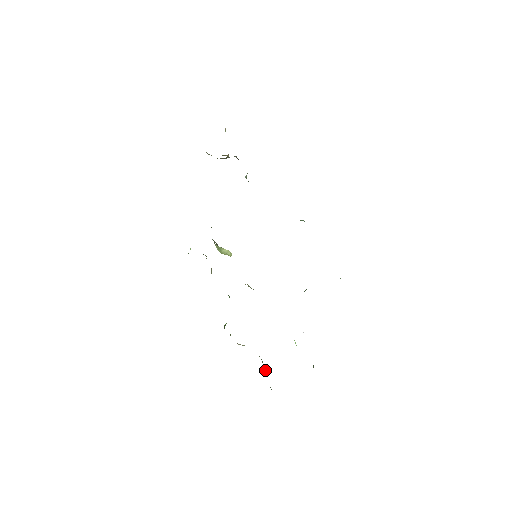
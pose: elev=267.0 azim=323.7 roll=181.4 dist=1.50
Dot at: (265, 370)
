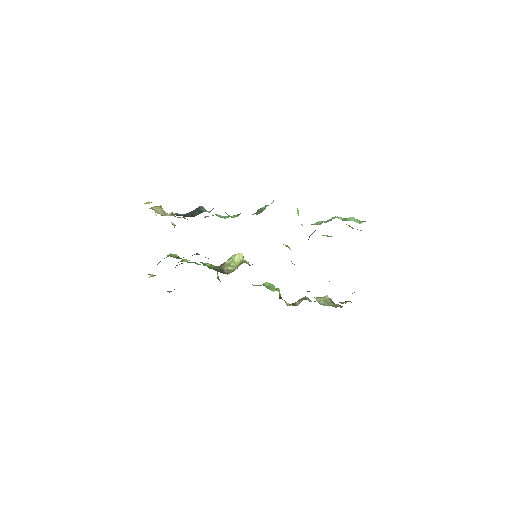
Dot at: (327, 299)
